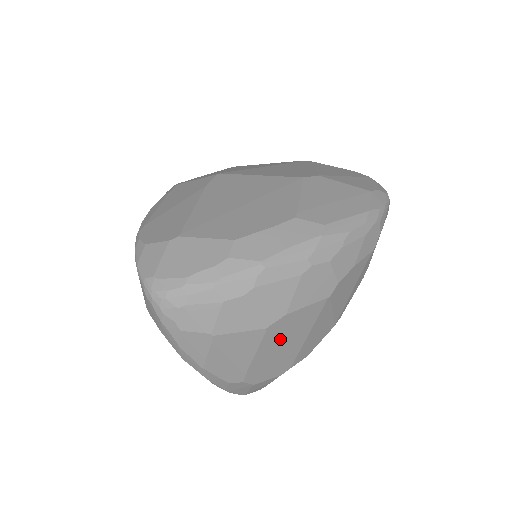
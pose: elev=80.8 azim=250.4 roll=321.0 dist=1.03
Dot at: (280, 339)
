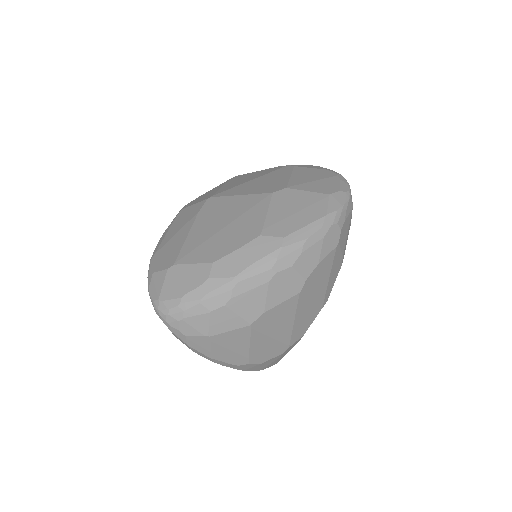
Dot at: (268, 330)
